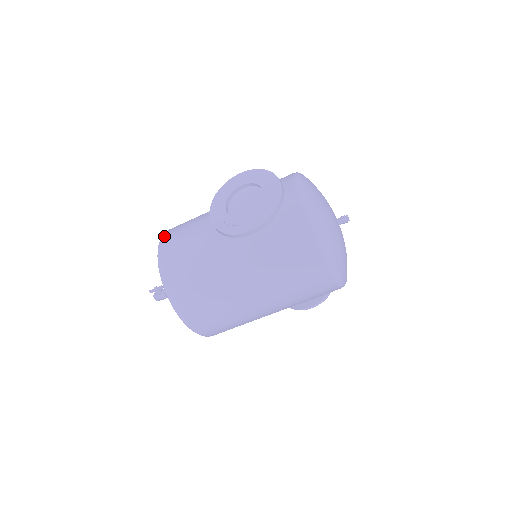
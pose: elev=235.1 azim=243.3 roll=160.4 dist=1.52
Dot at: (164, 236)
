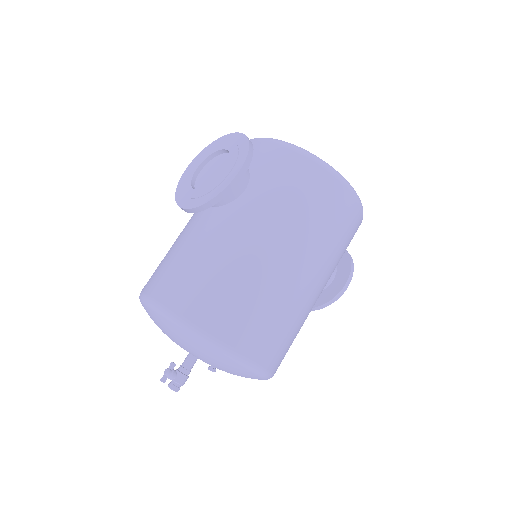
Dot at: (142, 290)
